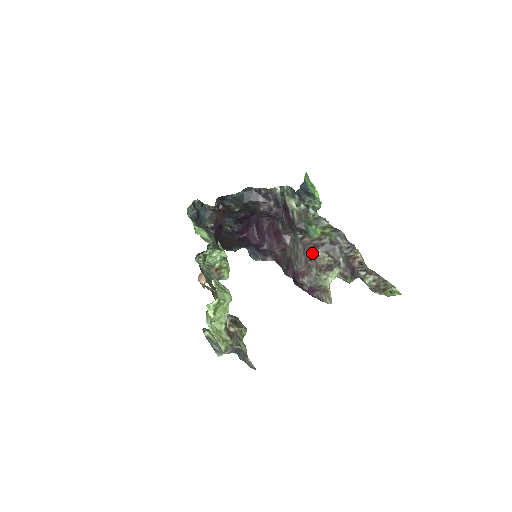
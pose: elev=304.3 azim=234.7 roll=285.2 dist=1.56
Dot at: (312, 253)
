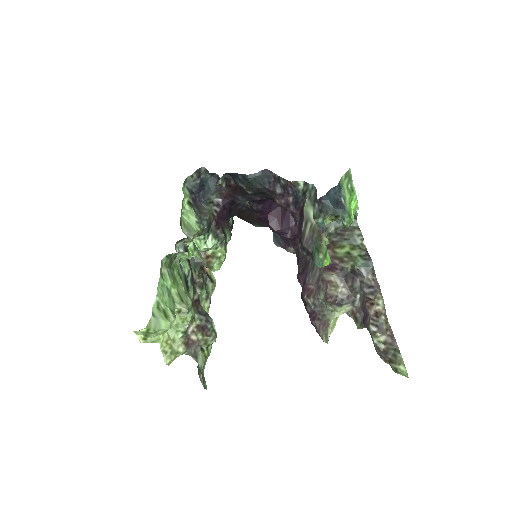
Dot at: (327, 274)
